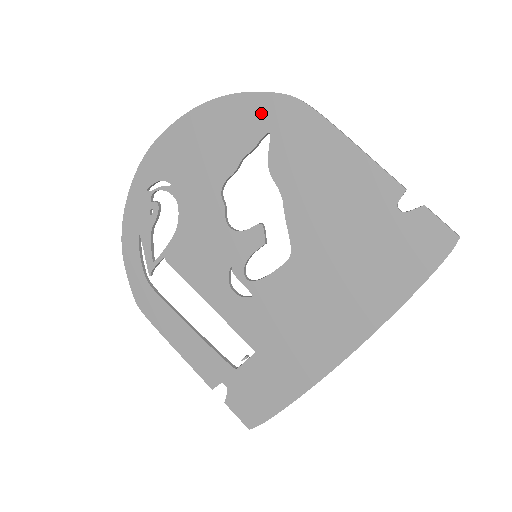
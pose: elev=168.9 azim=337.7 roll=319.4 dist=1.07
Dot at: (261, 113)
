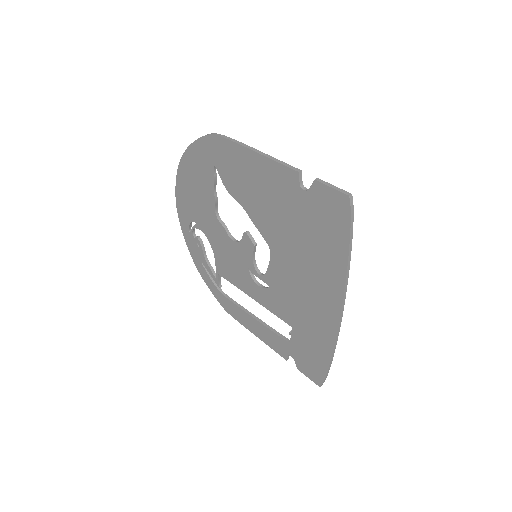
Dot at: (204, 154)
